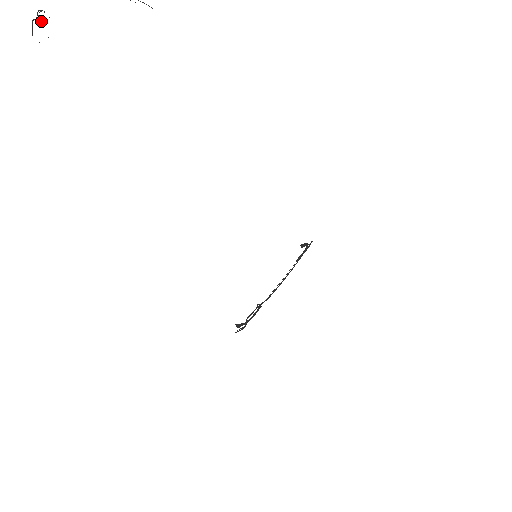
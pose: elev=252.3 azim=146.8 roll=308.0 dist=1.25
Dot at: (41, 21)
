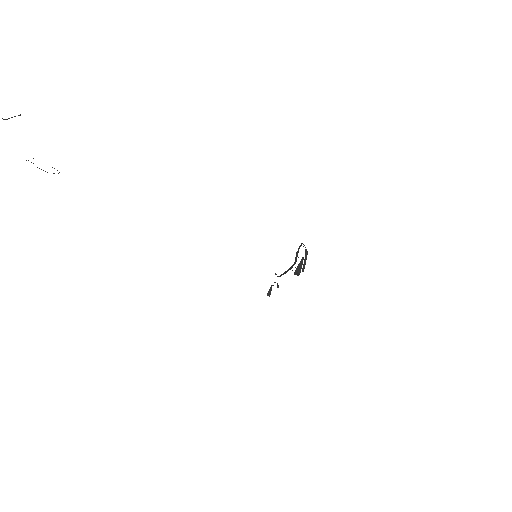
Dot at: occluded
